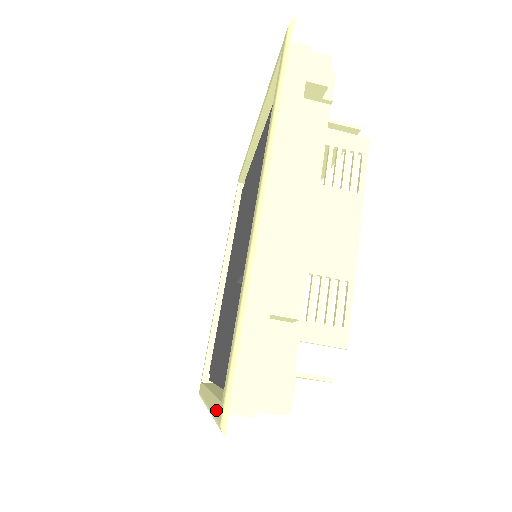
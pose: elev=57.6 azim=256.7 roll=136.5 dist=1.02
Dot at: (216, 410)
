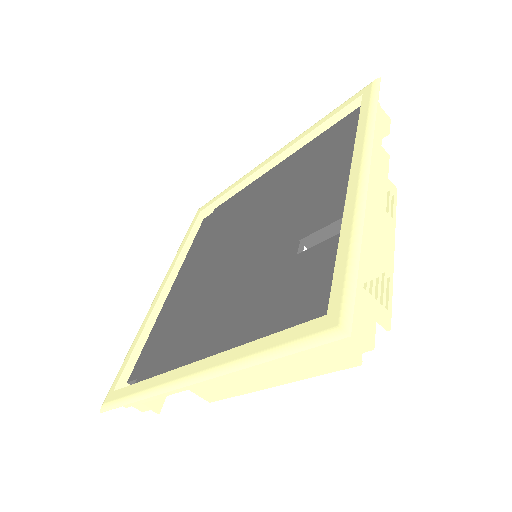
Dot at: (294, 335)
